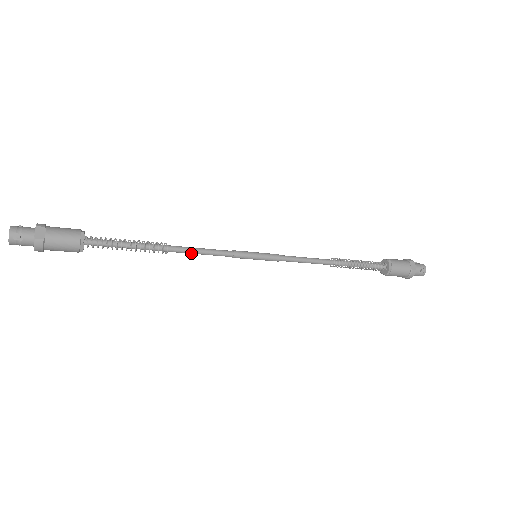
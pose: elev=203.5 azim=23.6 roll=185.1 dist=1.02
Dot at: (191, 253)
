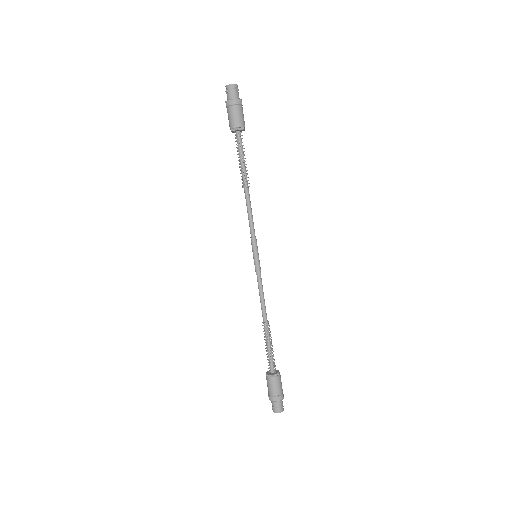
Dot at: (249, 205)
